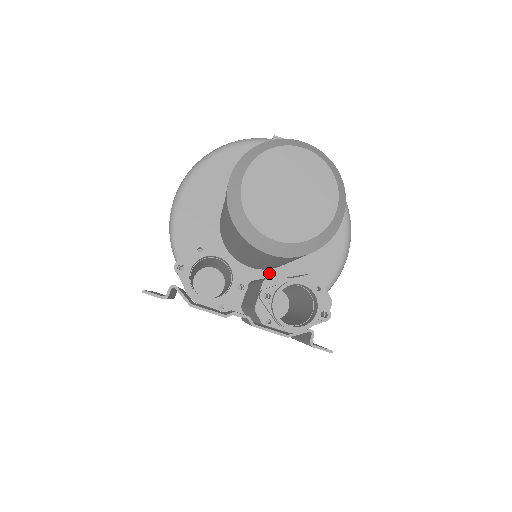
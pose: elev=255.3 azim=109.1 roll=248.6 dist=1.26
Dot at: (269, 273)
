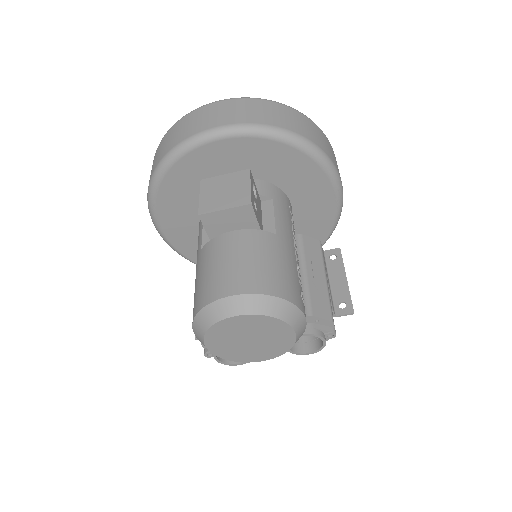
Dot at: occluded
